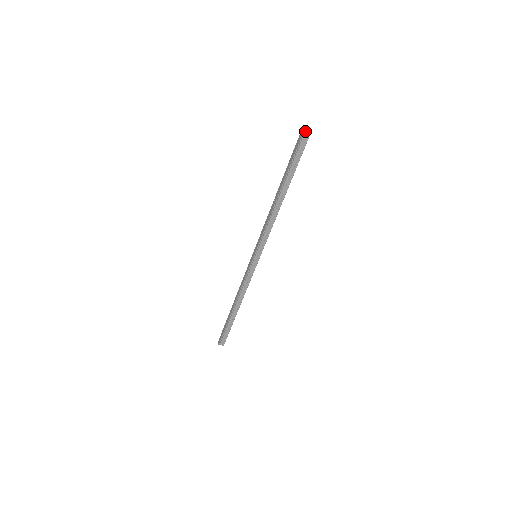
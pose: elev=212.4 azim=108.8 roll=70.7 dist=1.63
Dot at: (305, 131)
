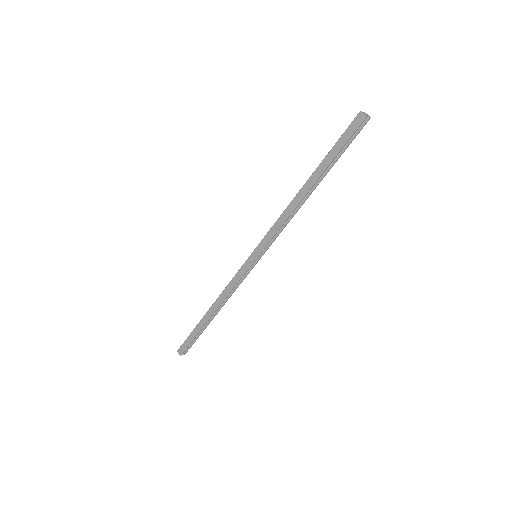
Dot at: (367, 115)
